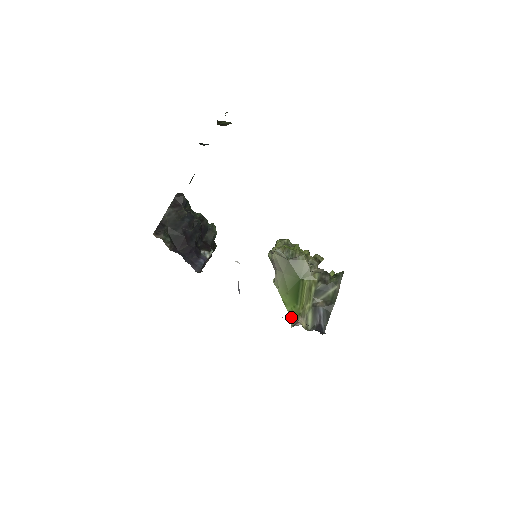
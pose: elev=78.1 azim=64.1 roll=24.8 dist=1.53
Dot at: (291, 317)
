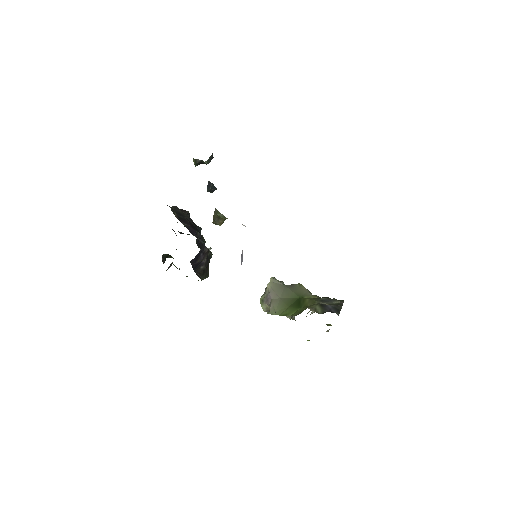
Dot at: (296, 314)
